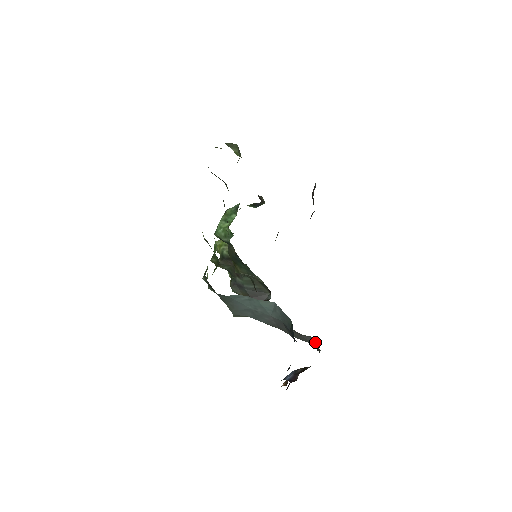
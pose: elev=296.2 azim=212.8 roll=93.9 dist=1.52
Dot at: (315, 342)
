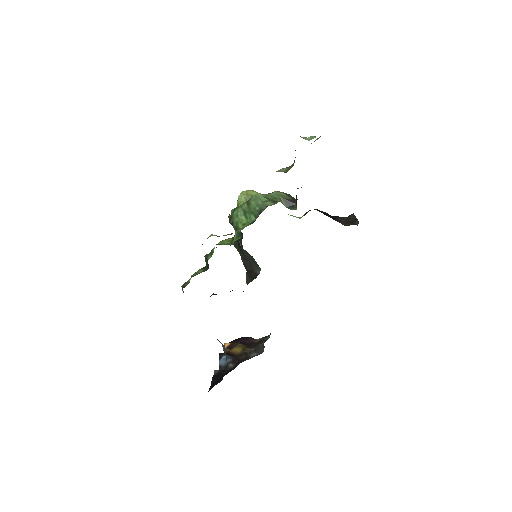
Dot at: (263, 341)
